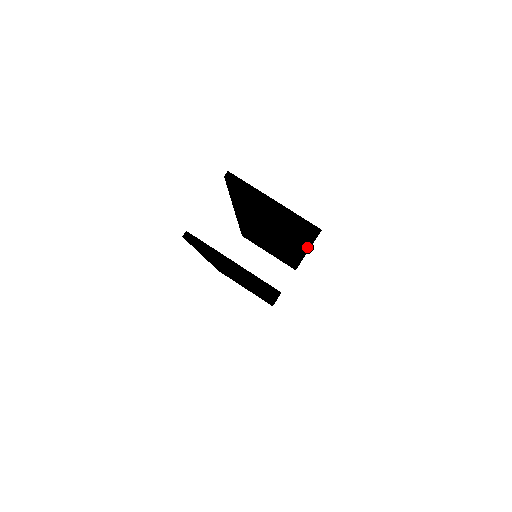
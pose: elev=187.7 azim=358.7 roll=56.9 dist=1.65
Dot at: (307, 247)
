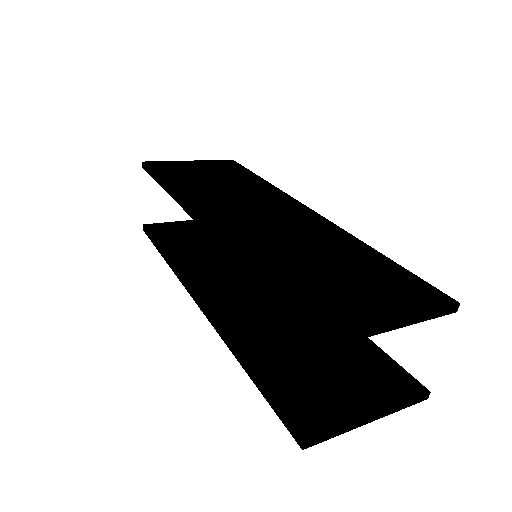
Dot at: occluded
